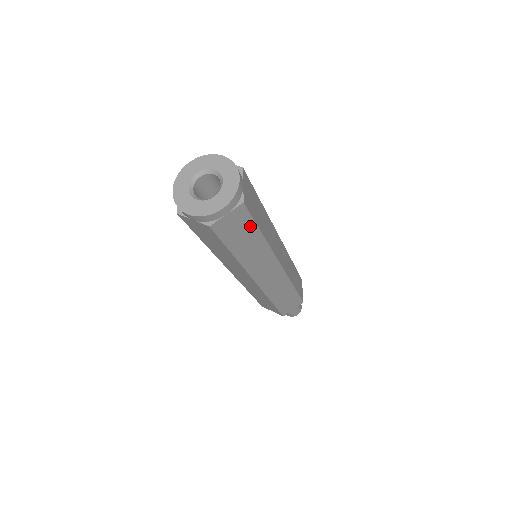
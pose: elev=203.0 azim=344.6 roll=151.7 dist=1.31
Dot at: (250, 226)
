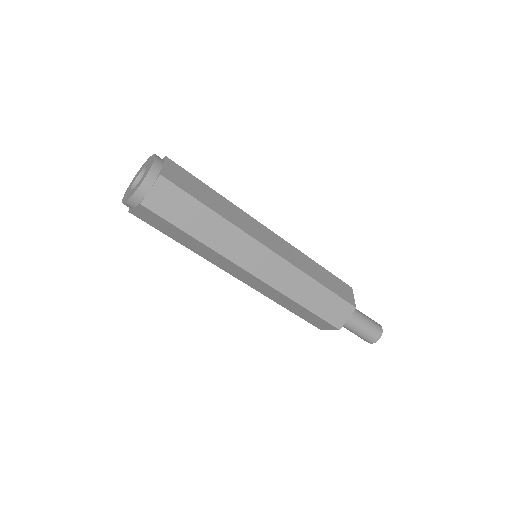
Dot at: (188, 201)
